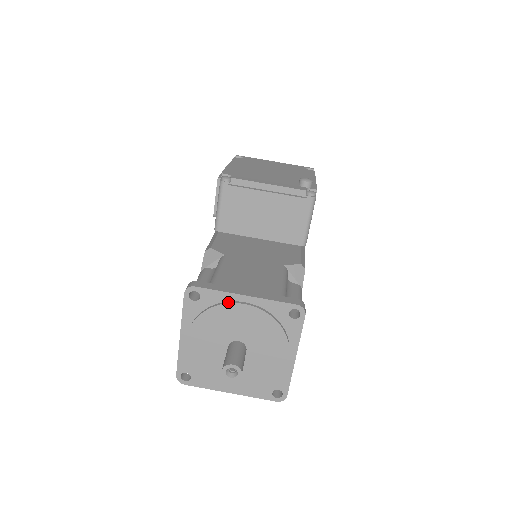
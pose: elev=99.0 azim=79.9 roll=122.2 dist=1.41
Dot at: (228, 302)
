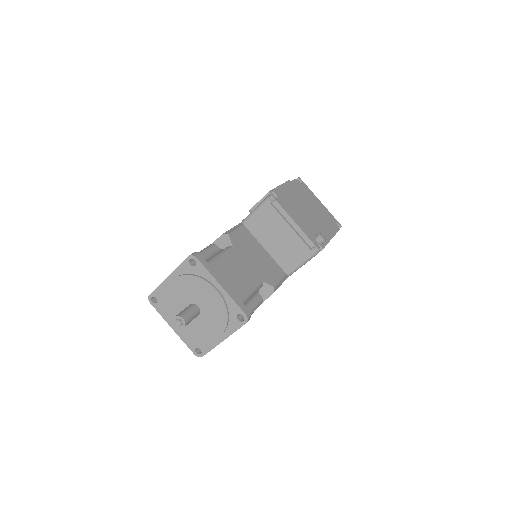
Dot at: (209, 281)
